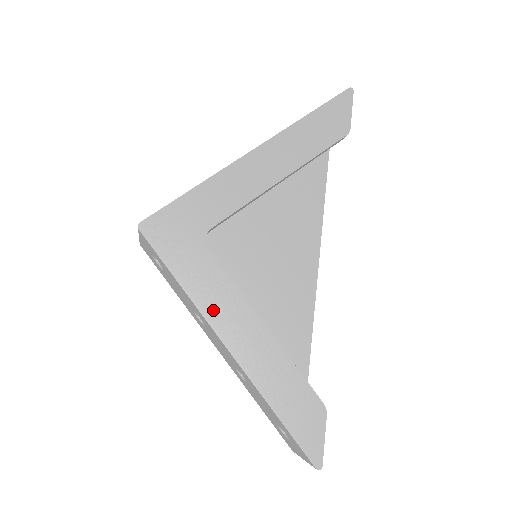
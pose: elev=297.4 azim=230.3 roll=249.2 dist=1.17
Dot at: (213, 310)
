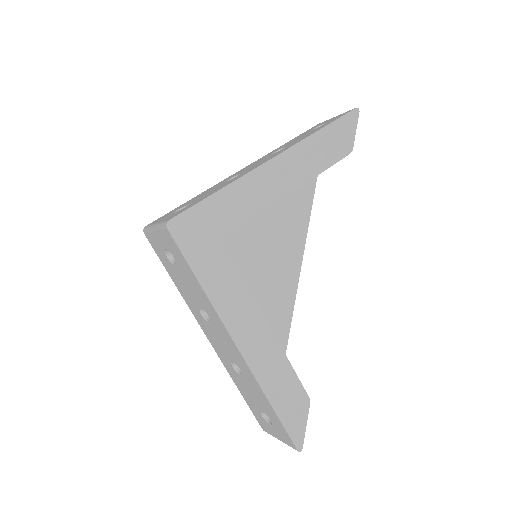
Dot at: (229, 312)
